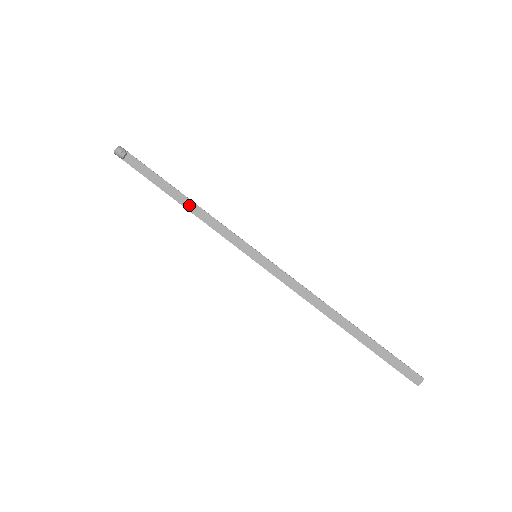
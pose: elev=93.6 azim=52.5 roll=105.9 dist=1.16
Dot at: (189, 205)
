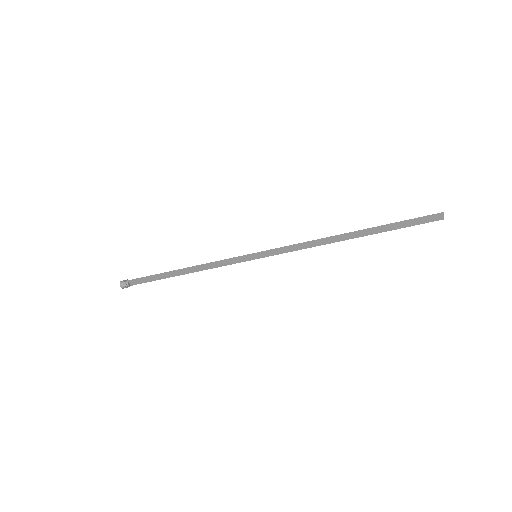
Dot at: (189, 271)
